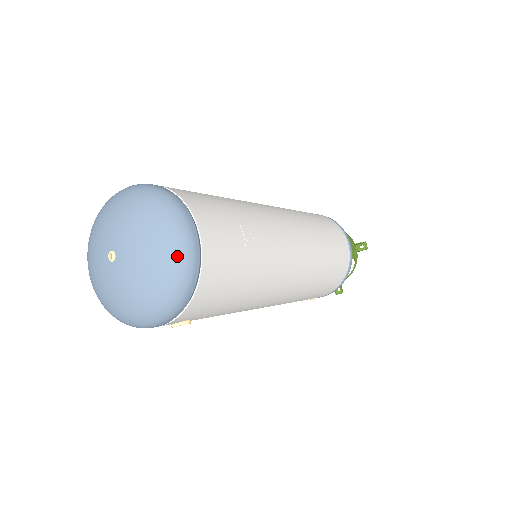
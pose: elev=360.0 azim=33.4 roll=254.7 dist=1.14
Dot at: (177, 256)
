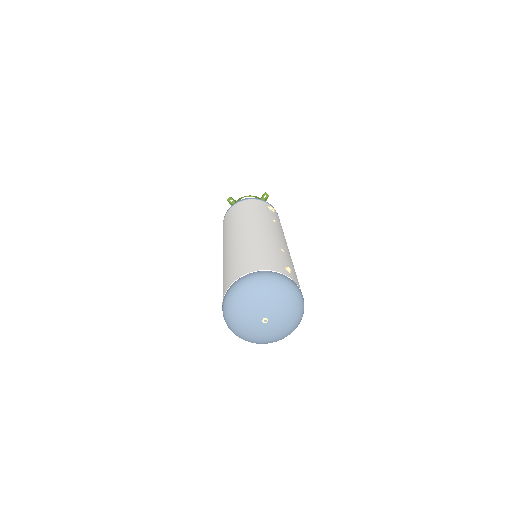
Dot at: occluded
